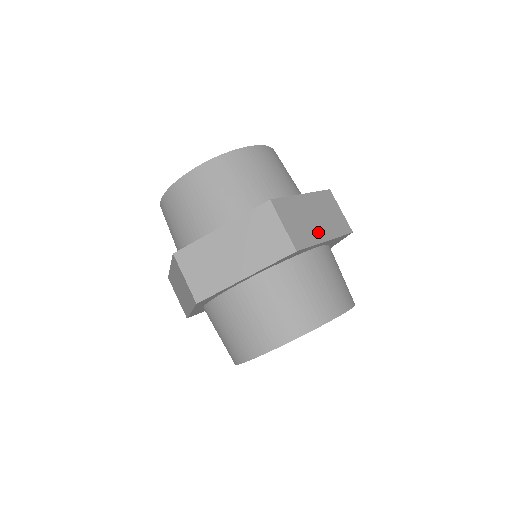
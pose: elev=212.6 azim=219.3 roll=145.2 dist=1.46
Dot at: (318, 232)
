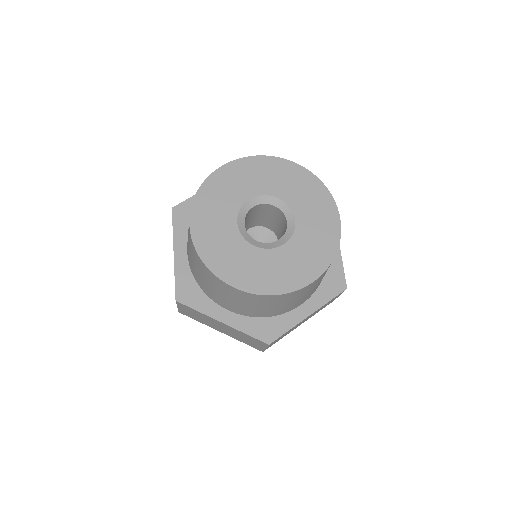
Dot at: occluded
